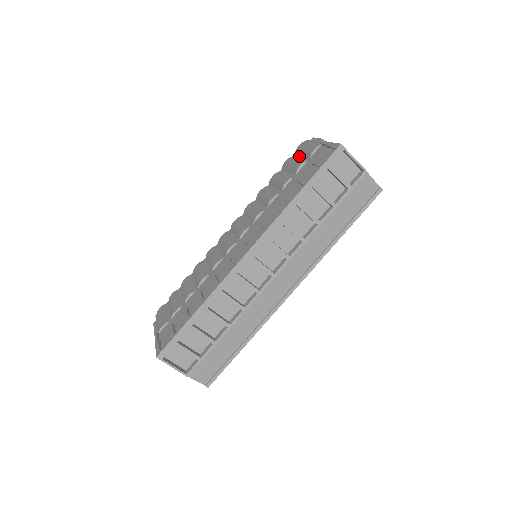
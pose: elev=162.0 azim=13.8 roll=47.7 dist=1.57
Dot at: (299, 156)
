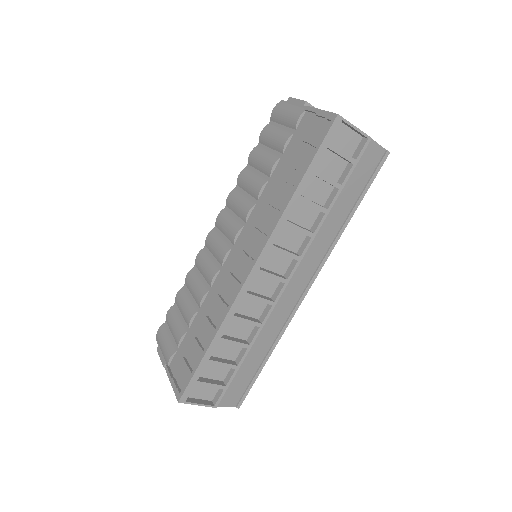
Dot at: (278, 125)
